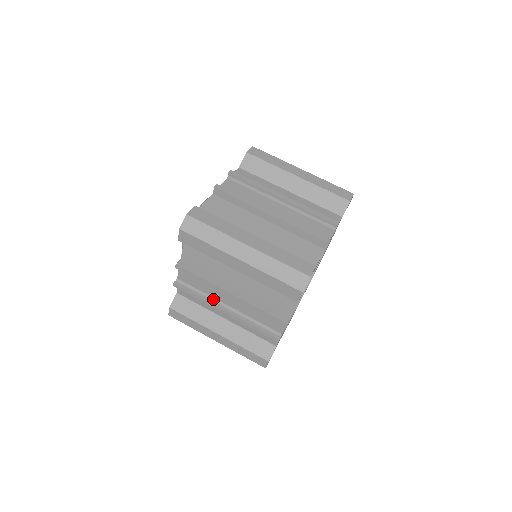
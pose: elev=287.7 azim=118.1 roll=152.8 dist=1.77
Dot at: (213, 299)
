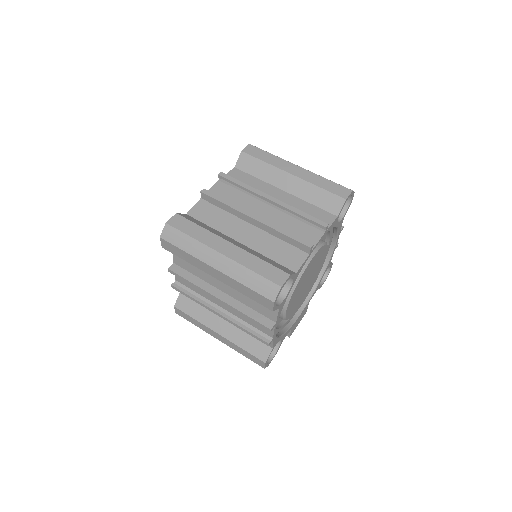
Dot at: (208, 301)
